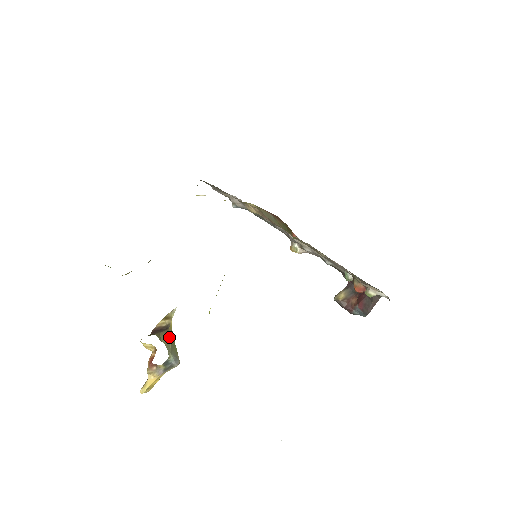
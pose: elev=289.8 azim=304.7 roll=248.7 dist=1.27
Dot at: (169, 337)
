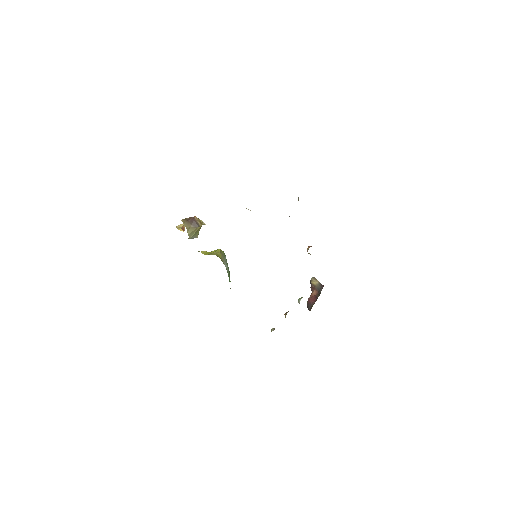
Dot at: (195, 231)
